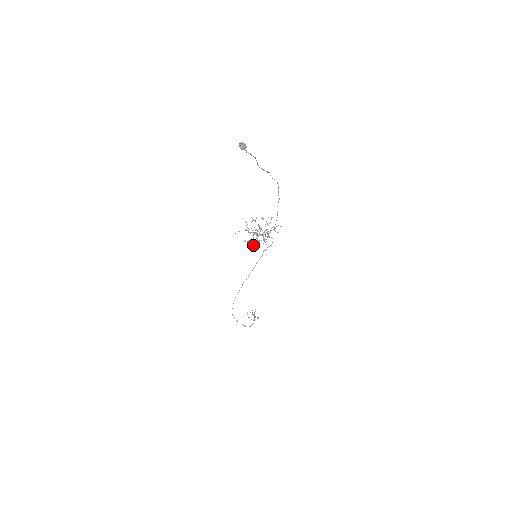
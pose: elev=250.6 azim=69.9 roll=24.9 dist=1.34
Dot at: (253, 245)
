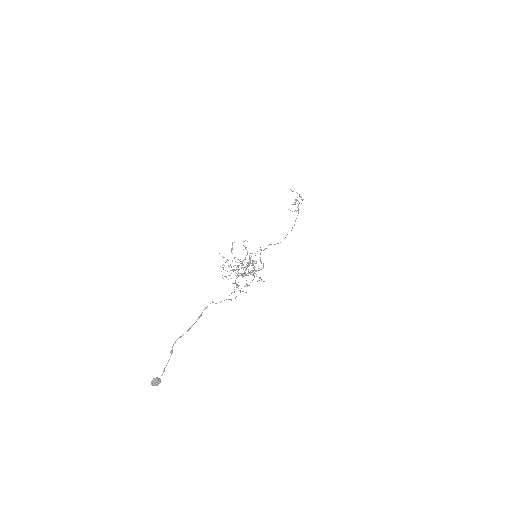
Dot at: occluded
